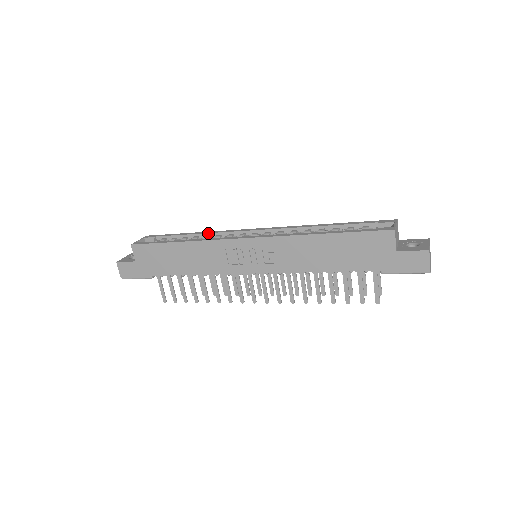
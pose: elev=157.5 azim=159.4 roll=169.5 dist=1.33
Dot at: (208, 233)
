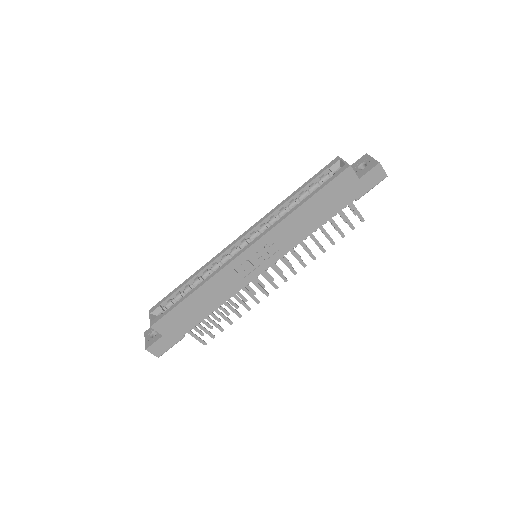
Dot at: (204, 269)
